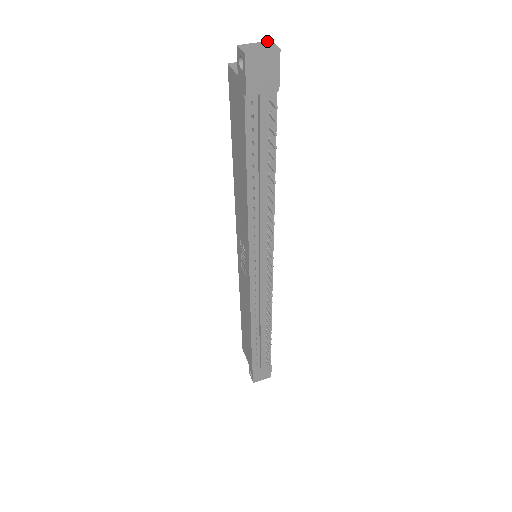
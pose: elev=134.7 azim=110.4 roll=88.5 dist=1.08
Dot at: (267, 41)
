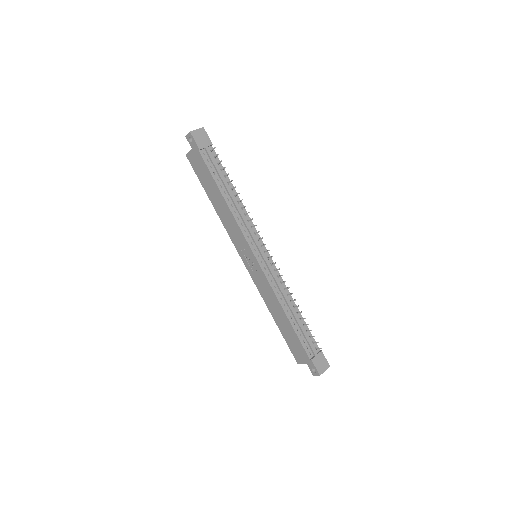
Dot at: occluded
